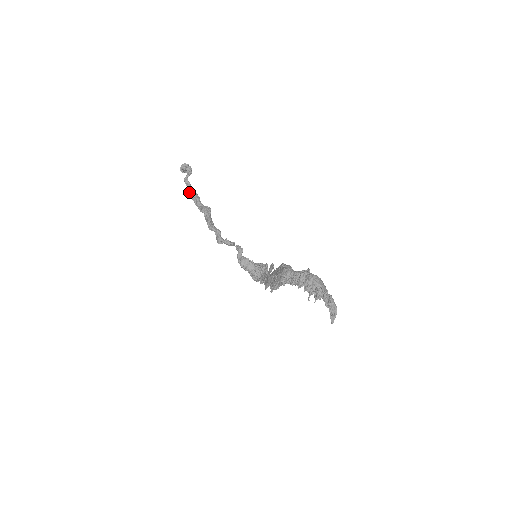
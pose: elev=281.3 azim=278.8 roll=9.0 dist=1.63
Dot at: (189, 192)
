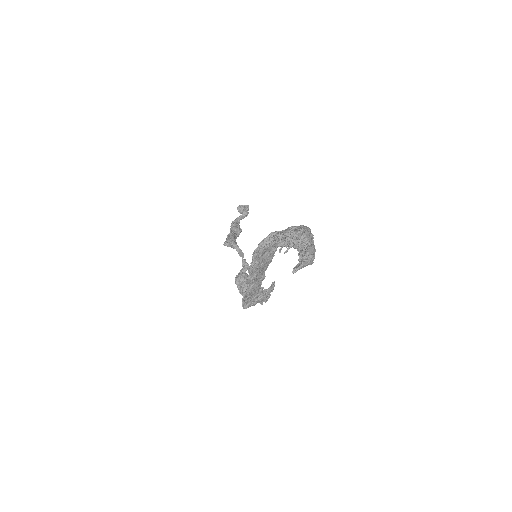
Dot at: (232, 222)
